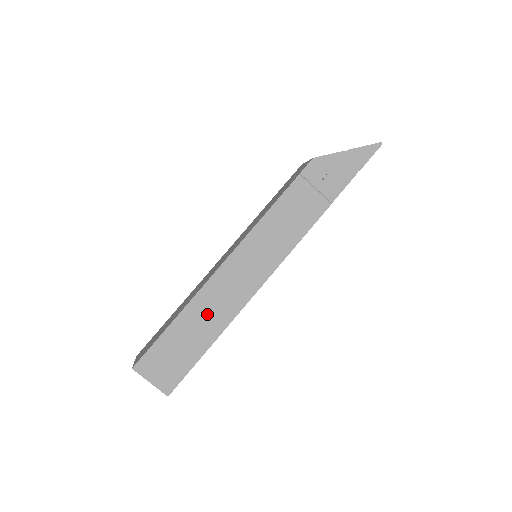
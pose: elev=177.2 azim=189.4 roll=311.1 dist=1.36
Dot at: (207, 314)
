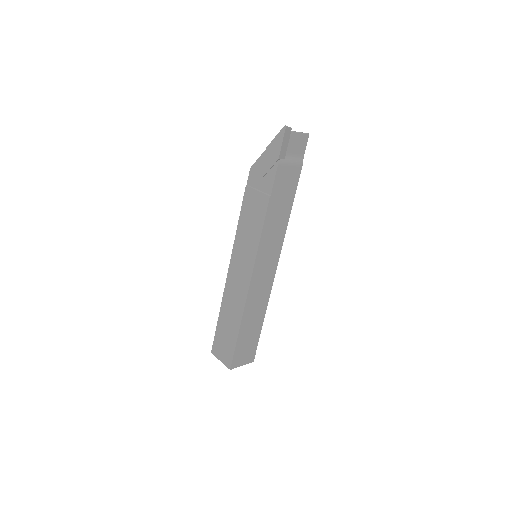
Dot at: (231, 308)
